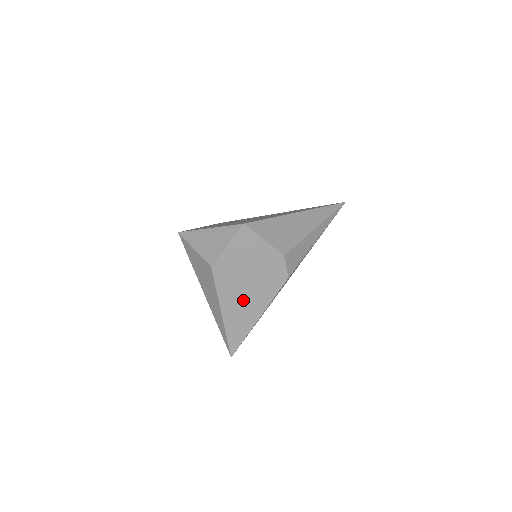
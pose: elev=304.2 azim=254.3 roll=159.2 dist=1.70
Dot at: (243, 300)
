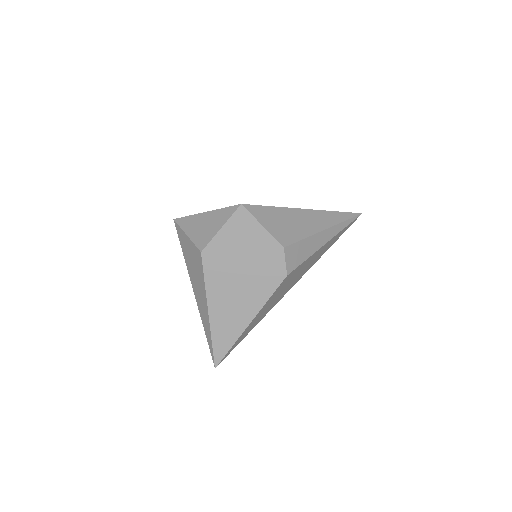
Dot at: (234, 297)
